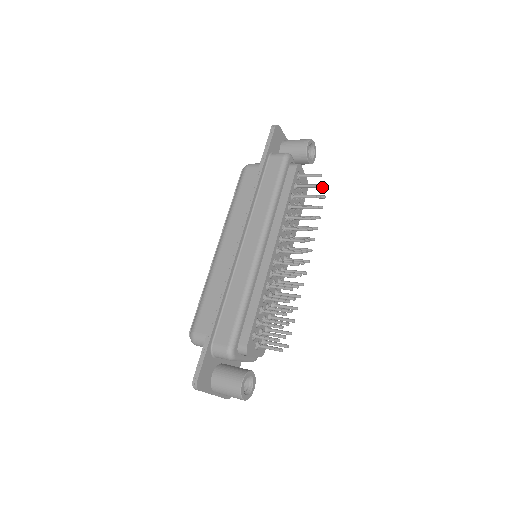
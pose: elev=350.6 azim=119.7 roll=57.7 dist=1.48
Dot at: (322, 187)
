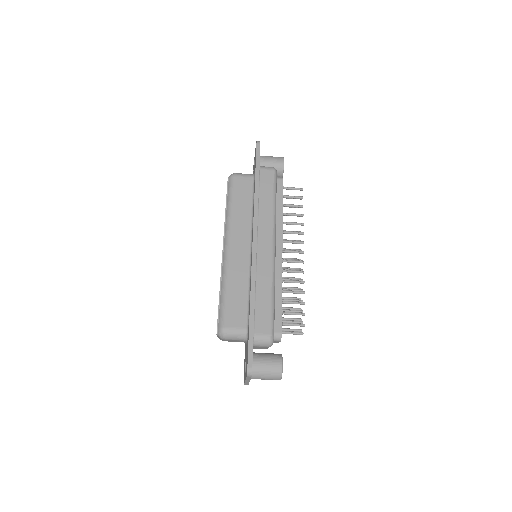
Dot at: (301, 199)
